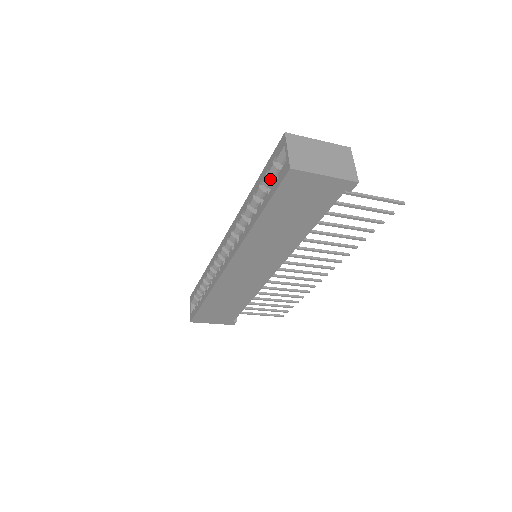
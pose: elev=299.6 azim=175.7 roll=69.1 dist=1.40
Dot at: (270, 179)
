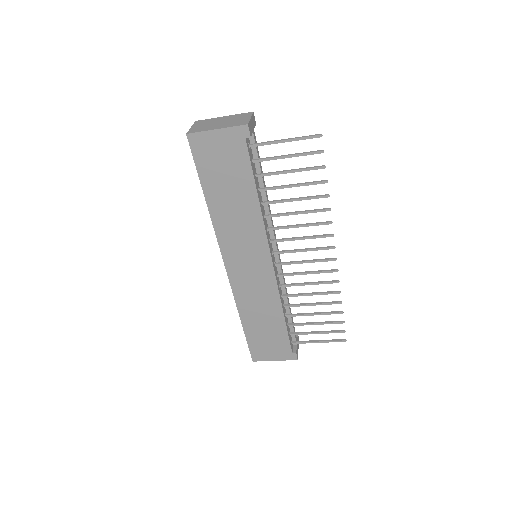
Dot at: occluded
